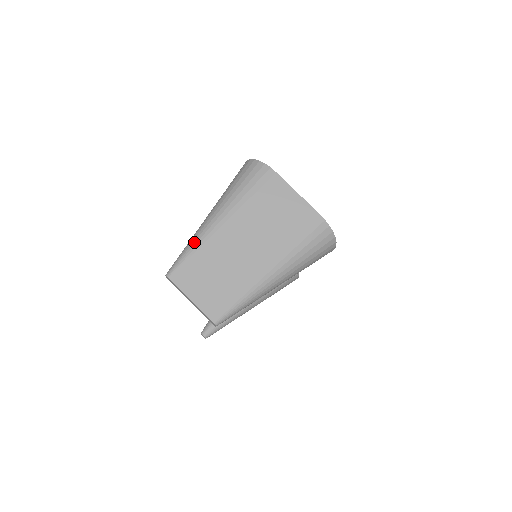
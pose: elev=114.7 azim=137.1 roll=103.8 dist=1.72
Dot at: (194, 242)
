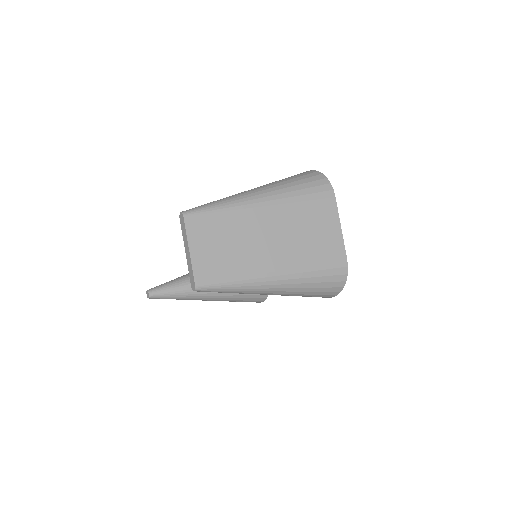
Dot at: (228, 202)
